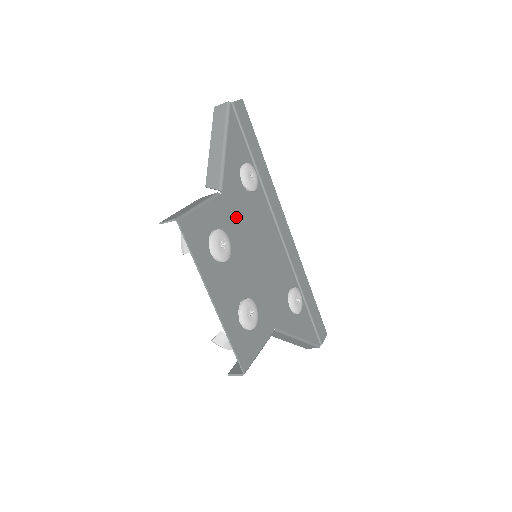
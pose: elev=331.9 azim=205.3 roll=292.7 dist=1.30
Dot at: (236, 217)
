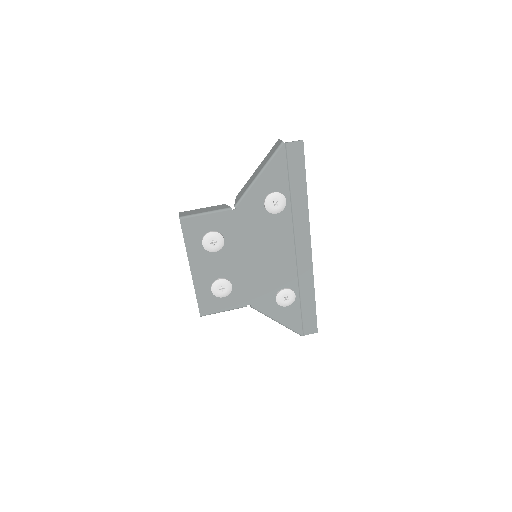
Dot at: (243, 227)
